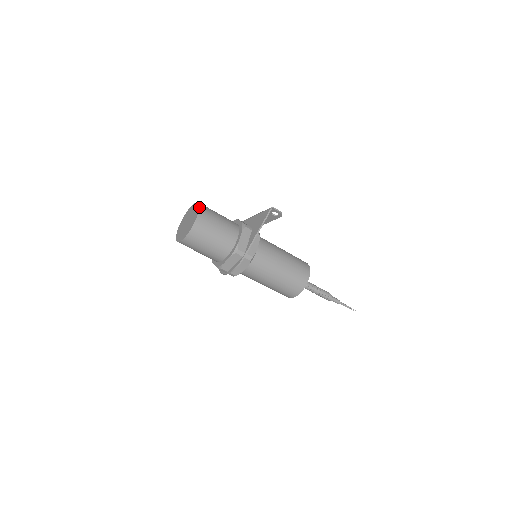
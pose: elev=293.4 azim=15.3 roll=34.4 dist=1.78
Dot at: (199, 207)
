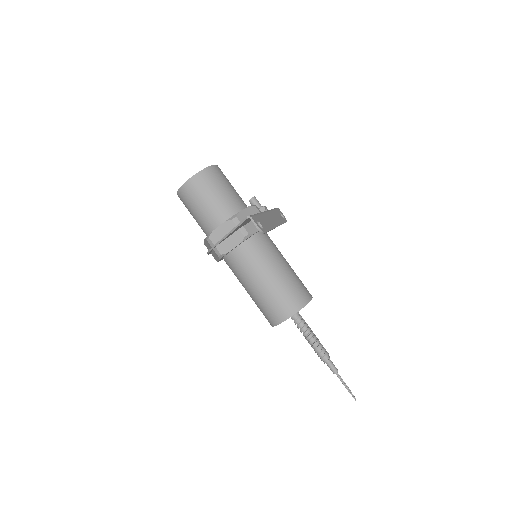
Dot at: (198, 172)
